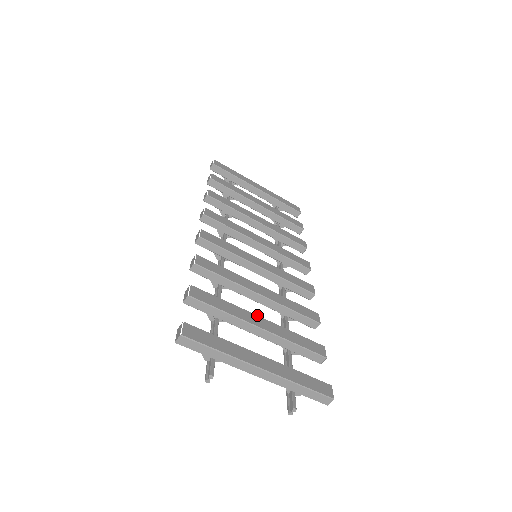
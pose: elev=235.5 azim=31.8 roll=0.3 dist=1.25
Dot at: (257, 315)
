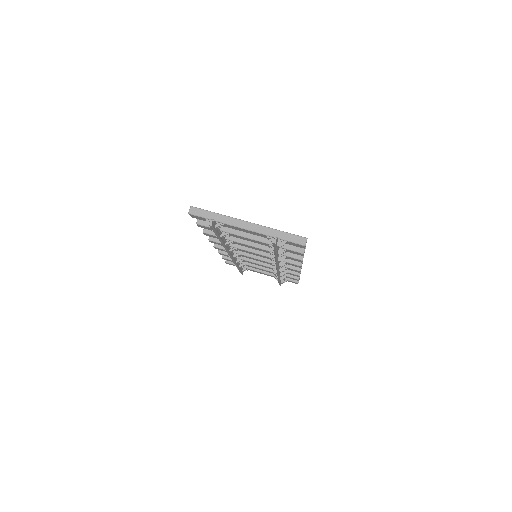
Dot at: occluded
